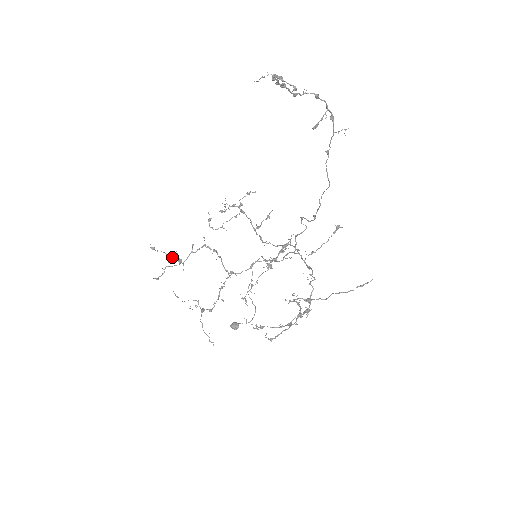
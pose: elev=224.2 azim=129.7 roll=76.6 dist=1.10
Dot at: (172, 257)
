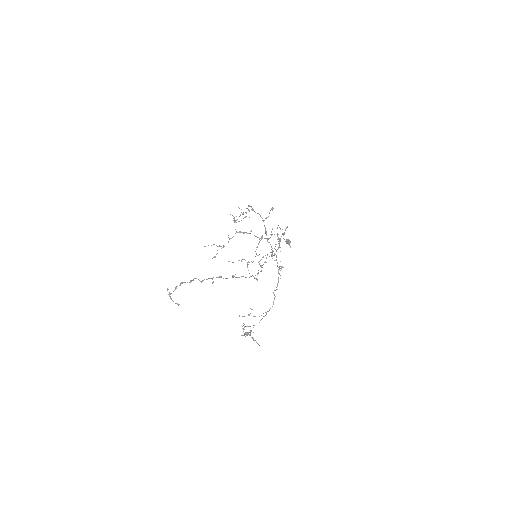
Dot at: occluded
